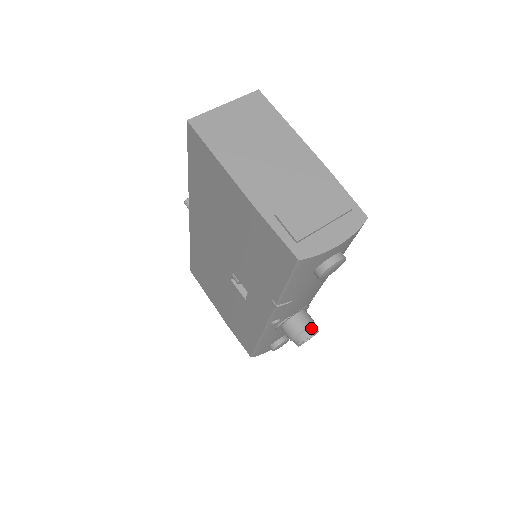
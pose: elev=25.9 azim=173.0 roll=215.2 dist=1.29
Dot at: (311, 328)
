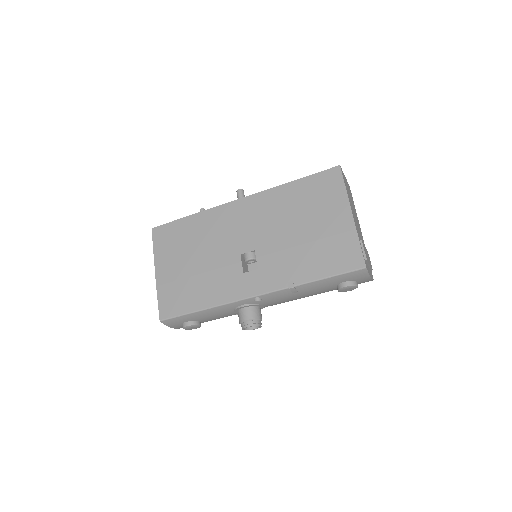
Dot at: occluded
